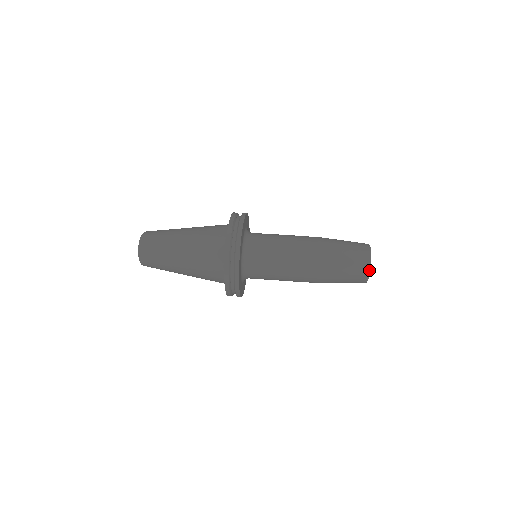
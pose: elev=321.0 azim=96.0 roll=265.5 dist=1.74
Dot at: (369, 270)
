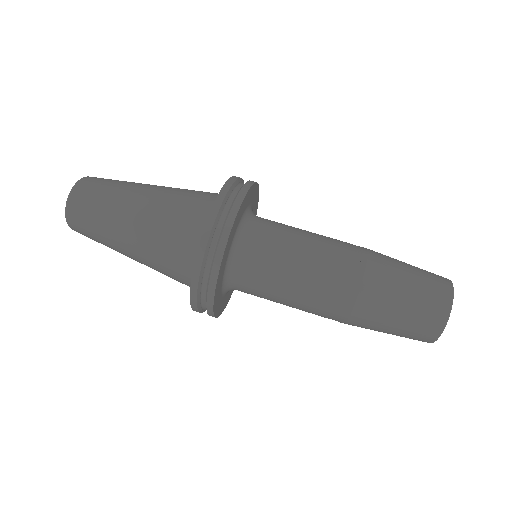
Dot at: (438, 336)
